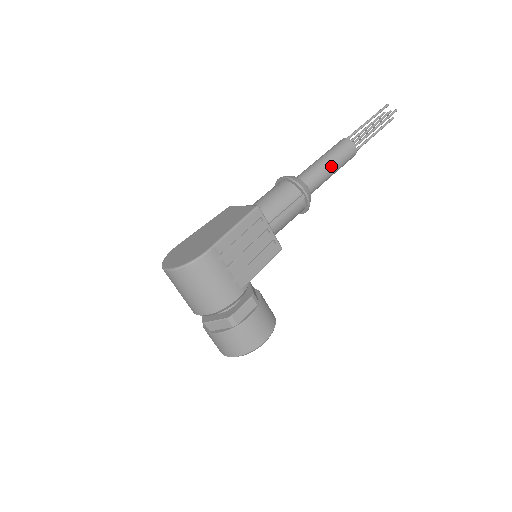
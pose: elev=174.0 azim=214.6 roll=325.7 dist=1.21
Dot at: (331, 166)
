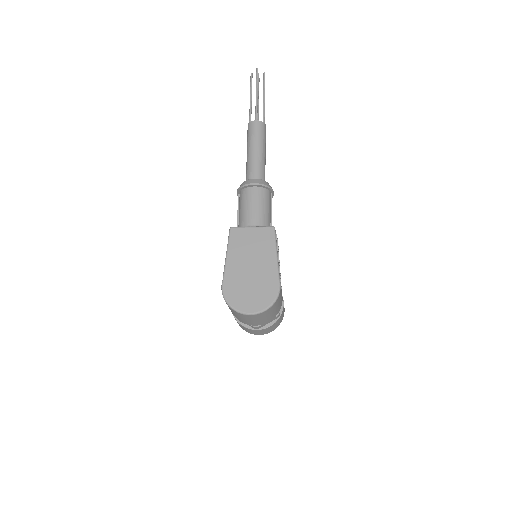
Dot at: (265, 154)
